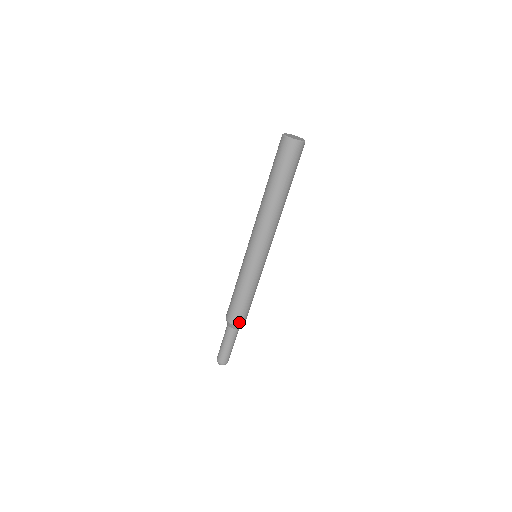
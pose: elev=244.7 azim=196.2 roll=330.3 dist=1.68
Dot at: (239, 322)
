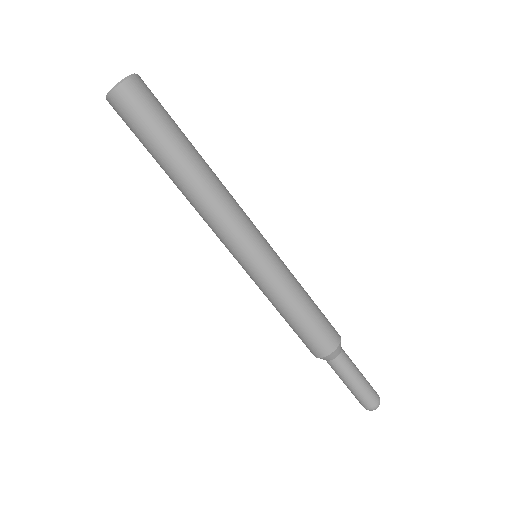
Dot at: (334, 341)
